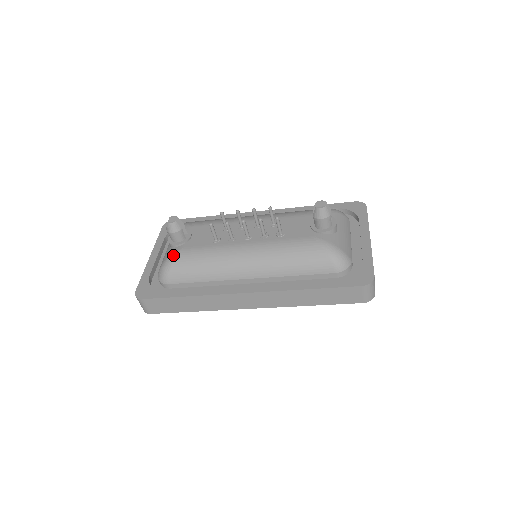
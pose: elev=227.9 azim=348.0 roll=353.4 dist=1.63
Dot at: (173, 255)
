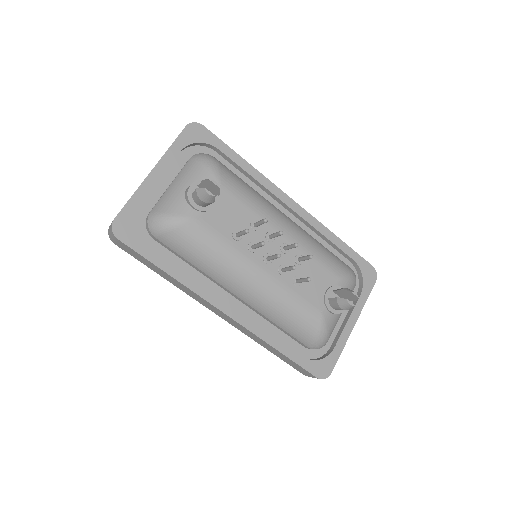
Dot at: (183, 219)
